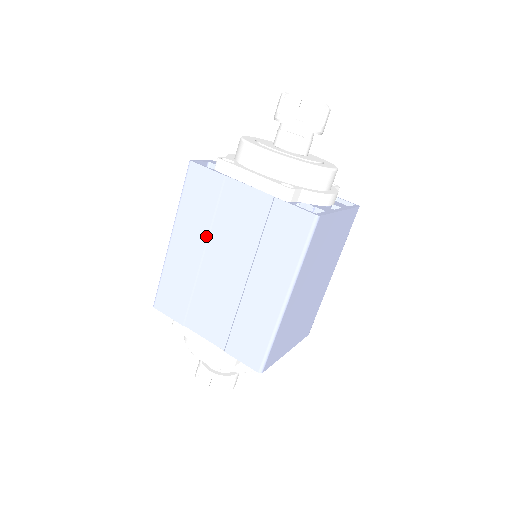
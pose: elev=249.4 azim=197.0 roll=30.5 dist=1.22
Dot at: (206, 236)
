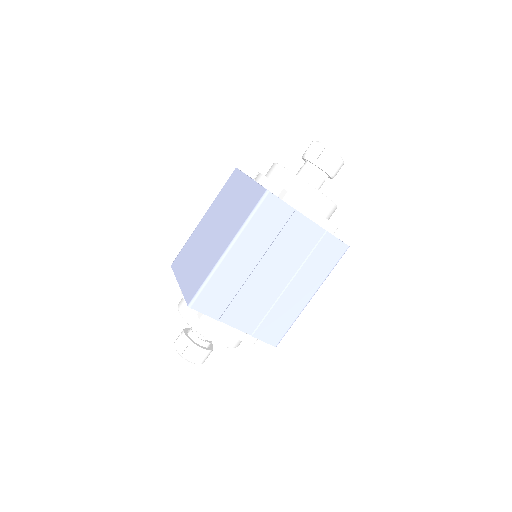
Dot at: (264, 252)
